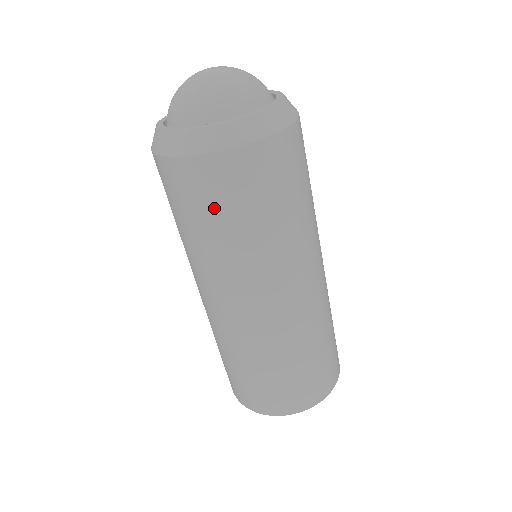
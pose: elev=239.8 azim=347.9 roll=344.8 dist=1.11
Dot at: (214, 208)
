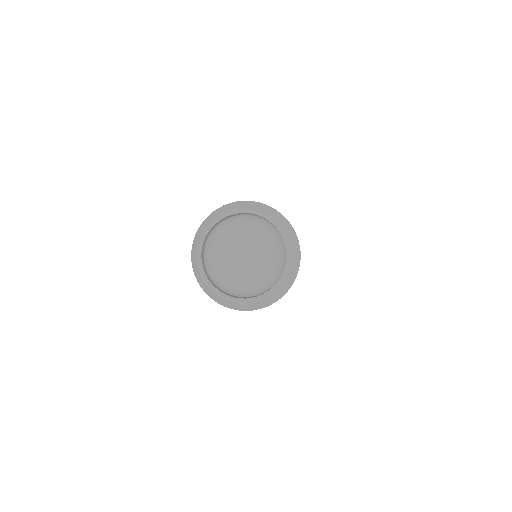
Dot at: occluded
